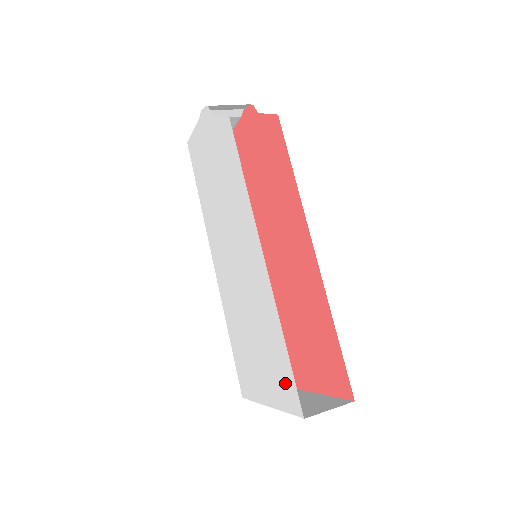
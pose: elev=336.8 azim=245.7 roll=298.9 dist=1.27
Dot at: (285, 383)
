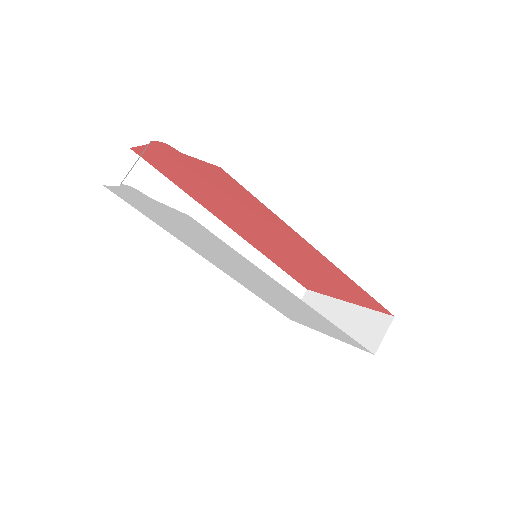
Dot at: (346, 339)
